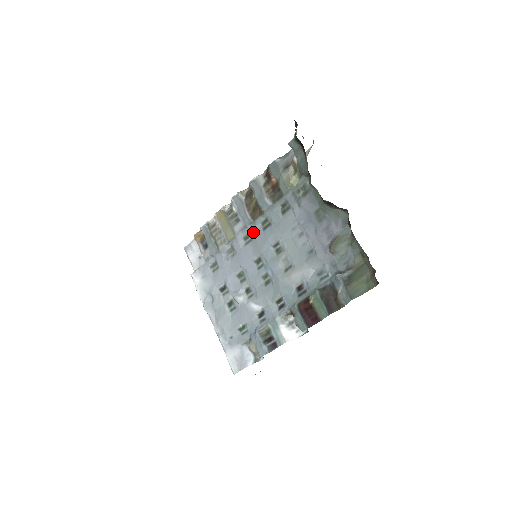
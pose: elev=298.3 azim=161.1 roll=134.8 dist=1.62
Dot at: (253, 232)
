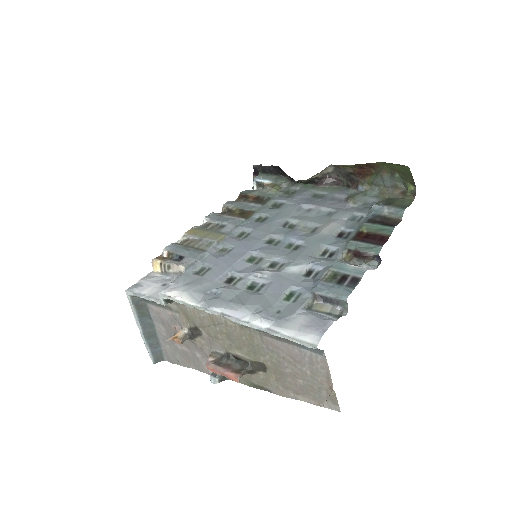
Dot at: (249, 227)
